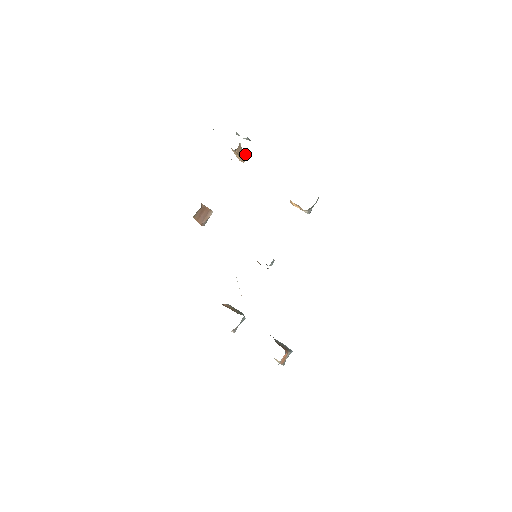
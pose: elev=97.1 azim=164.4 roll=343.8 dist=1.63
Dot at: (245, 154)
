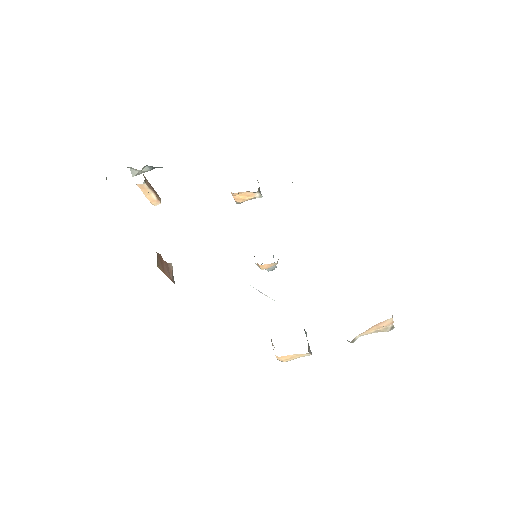
Dot at: (155, 192)
